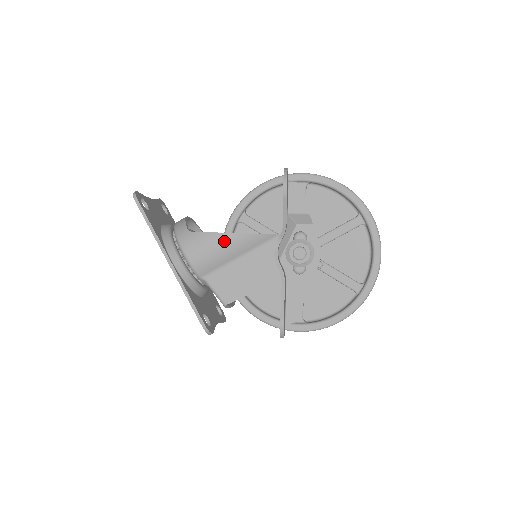
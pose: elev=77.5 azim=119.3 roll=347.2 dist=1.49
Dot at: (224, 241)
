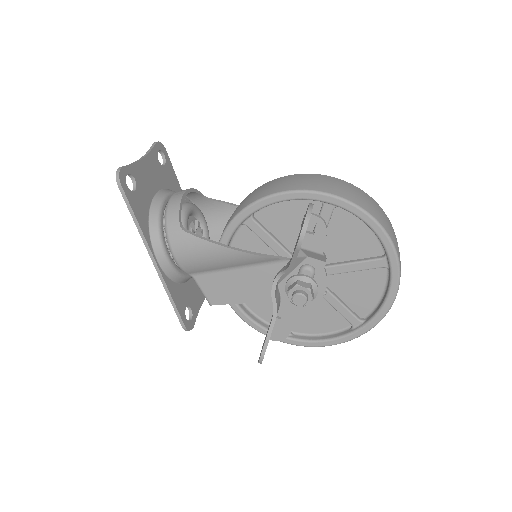
Dot at: (219, 253)
